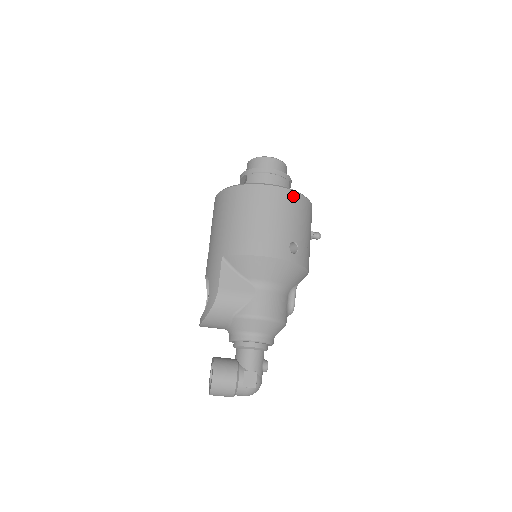
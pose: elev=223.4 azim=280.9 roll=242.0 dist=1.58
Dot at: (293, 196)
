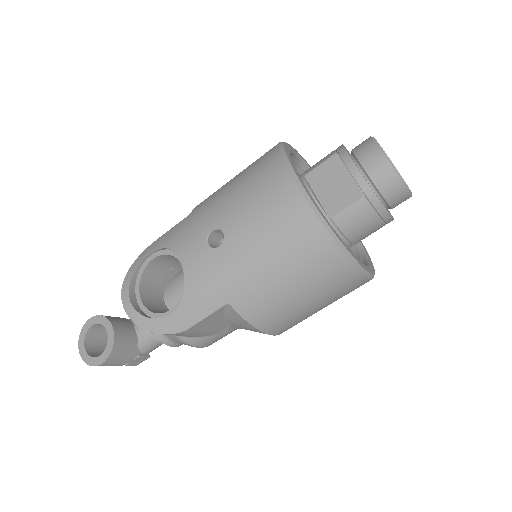
Dot at: occluded
